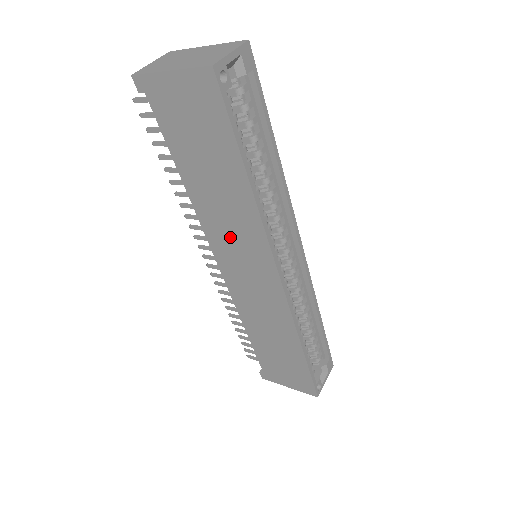
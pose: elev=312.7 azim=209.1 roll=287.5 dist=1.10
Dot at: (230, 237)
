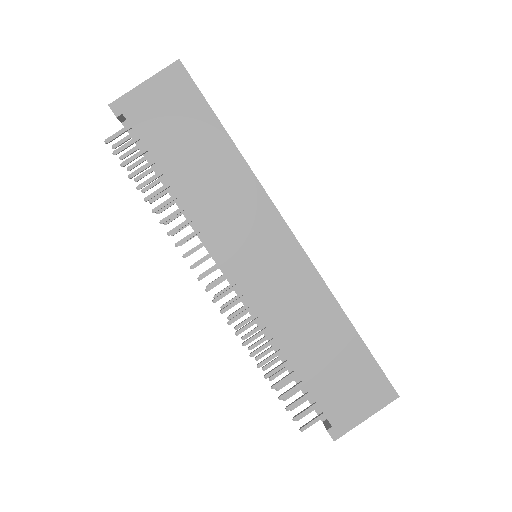
Dot at: (232, 220)
